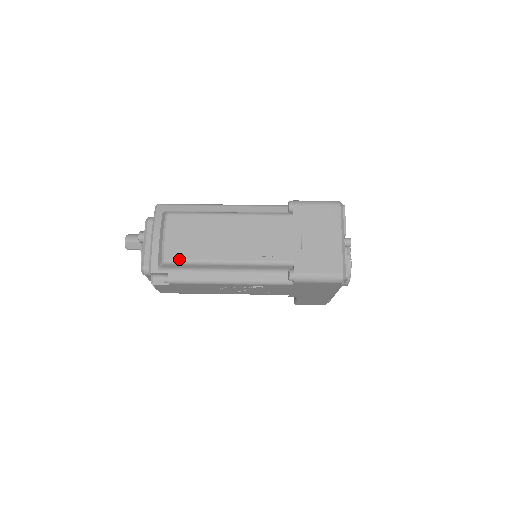
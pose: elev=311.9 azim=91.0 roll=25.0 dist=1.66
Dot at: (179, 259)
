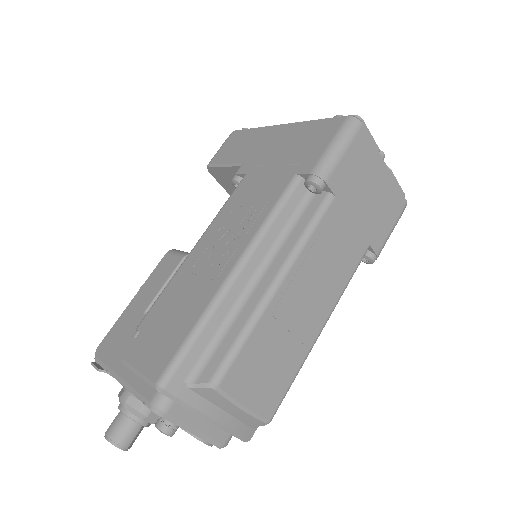
Dot at: (282, 398)
